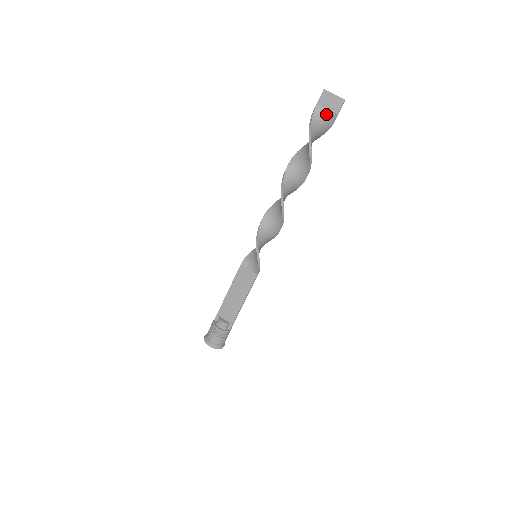
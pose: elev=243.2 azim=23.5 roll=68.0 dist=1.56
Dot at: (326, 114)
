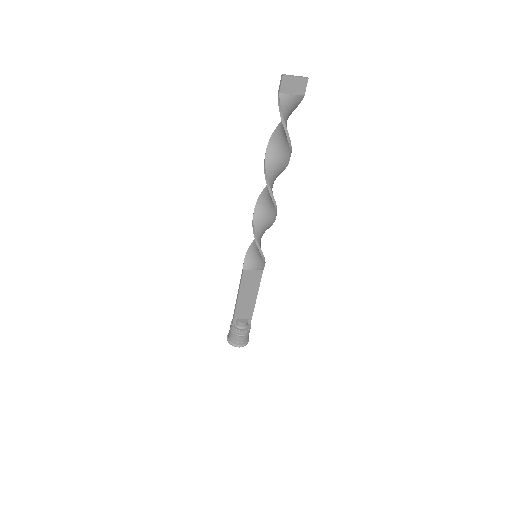
Dot at: (292, 100)
